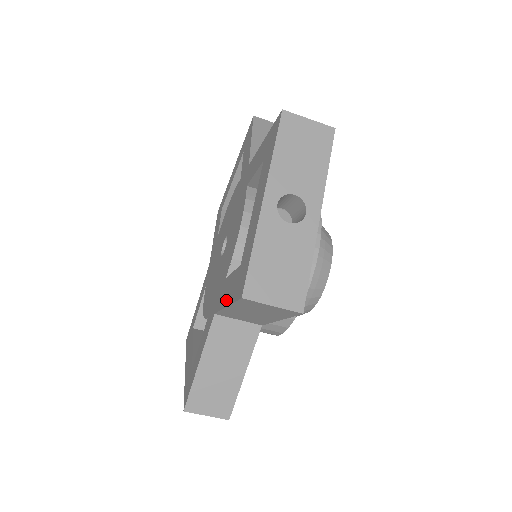
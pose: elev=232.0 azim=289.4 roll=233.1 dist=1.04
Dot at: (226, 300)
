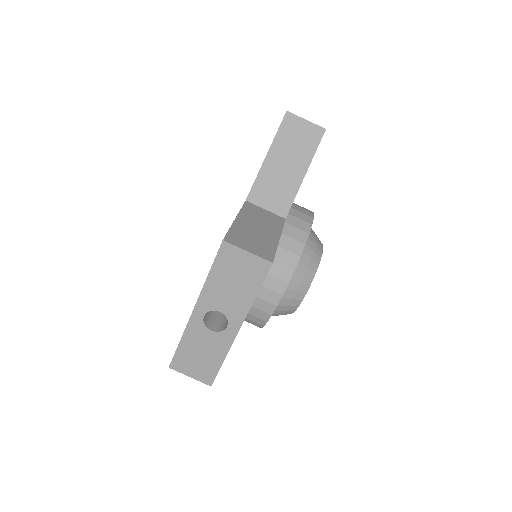
Dot at: (263, 161)
